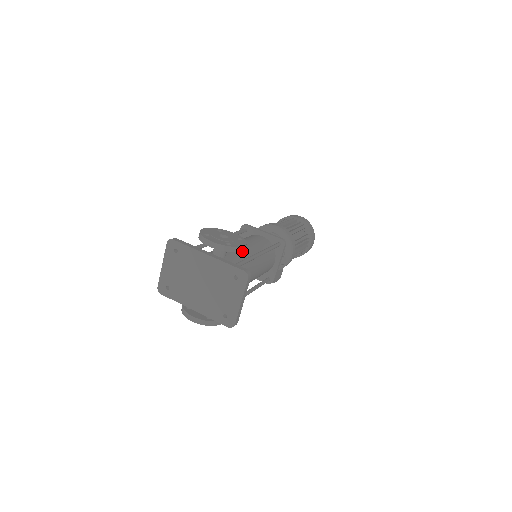
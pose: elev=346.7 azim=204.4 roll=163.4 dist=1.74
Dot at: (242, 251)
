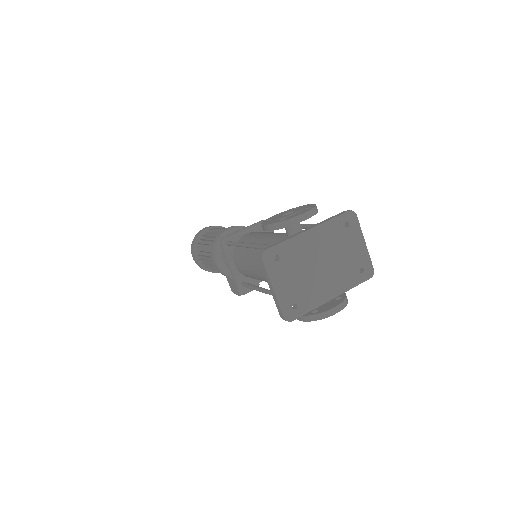
Dot at: occluded
